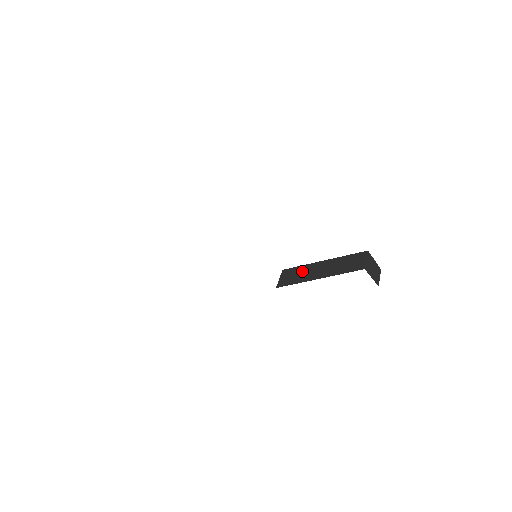
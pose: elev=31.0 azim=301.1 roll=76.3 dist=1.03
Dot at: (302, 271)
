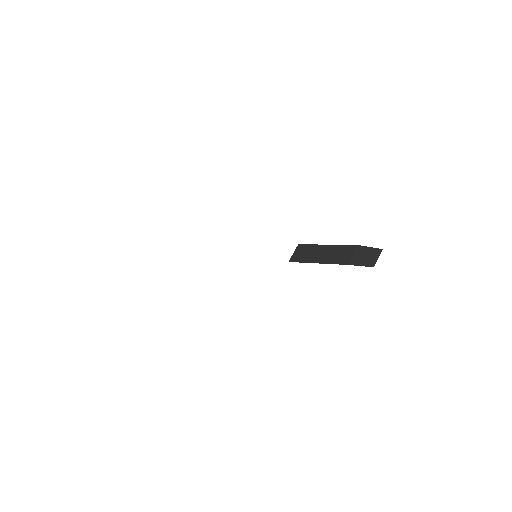
Dot at: (309, 251)
